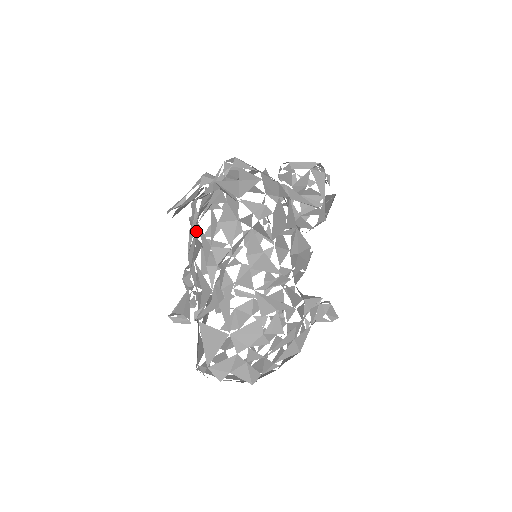
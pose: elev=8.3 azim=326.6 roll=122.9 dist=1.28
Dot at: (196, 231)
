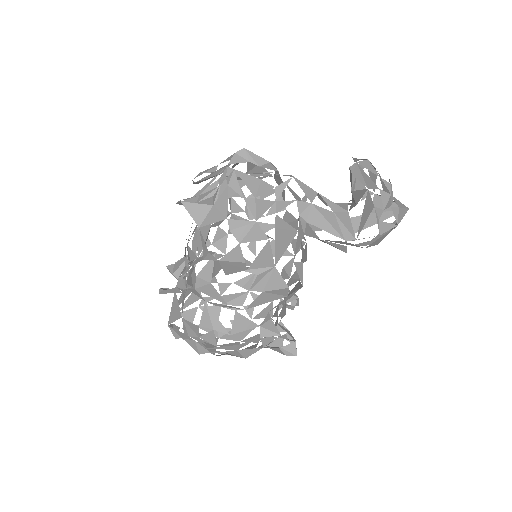
Dot at: occluded
